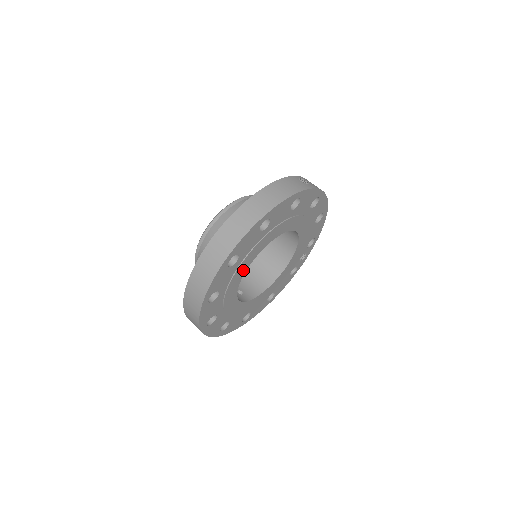
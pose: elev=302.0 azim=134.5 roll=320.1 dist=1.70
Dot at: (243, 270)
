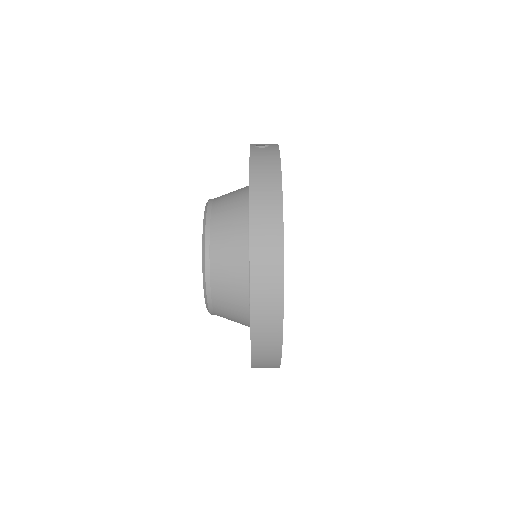
Dot at: occluded
